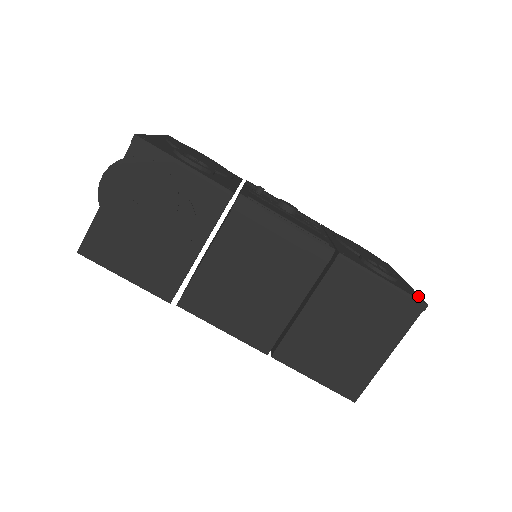
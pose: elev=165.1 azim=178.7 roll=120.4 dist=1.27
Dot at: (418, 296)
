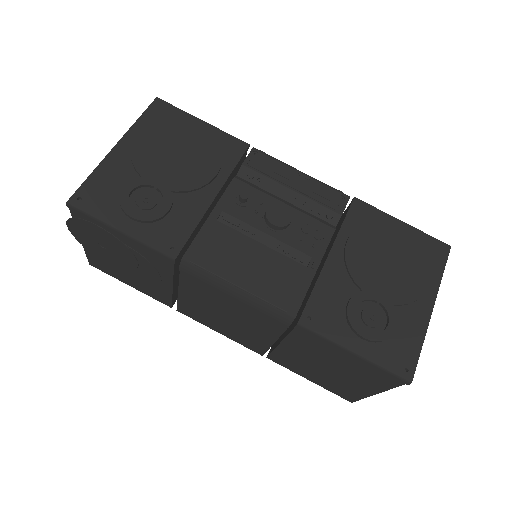
Dot at: (411, 361)
